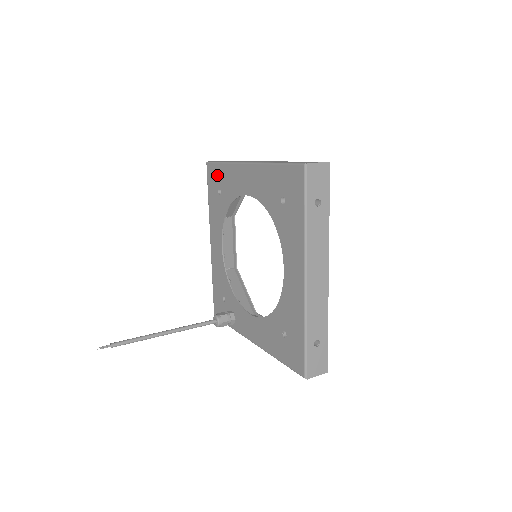
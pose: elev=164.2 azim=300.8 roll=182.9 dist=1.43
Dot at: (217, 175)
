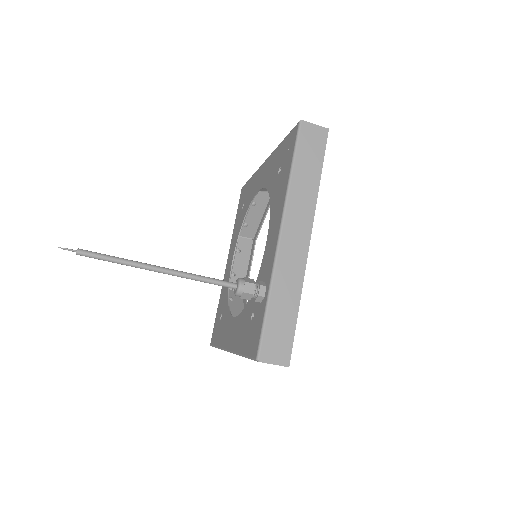
Dot at: (217, 320)
